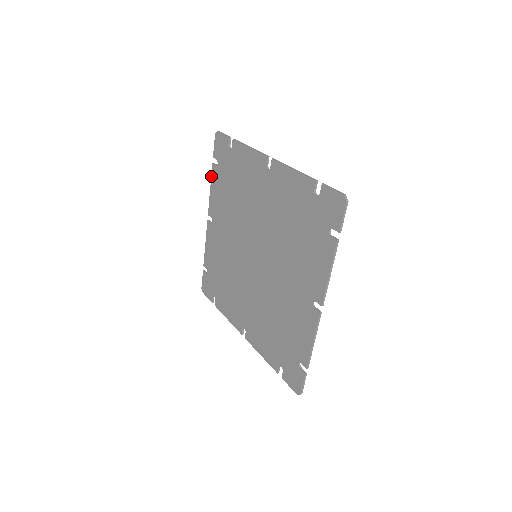
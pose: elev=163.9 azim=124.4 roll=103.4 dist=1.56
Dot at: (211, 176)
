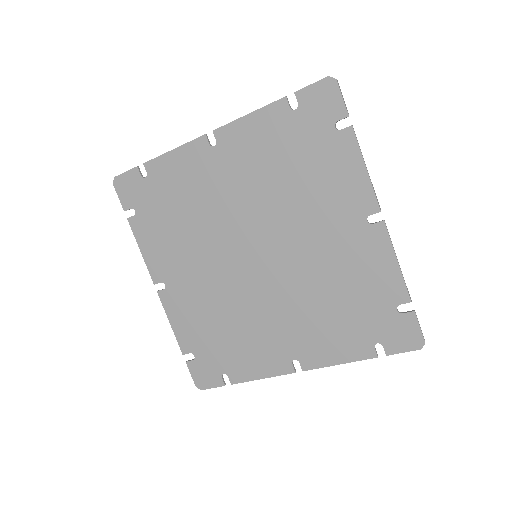
Dot at: (267, 105)
